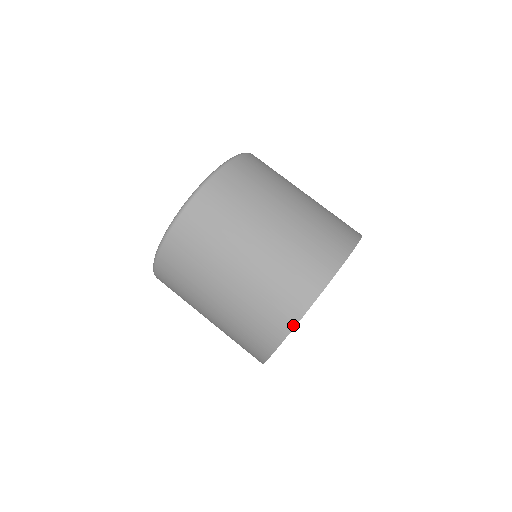
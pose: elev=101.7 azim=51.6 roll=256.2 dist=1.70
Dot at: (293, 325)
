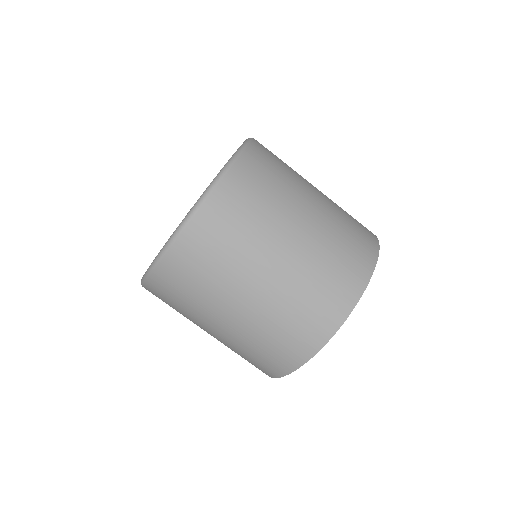
Dot at: (326, 340)
